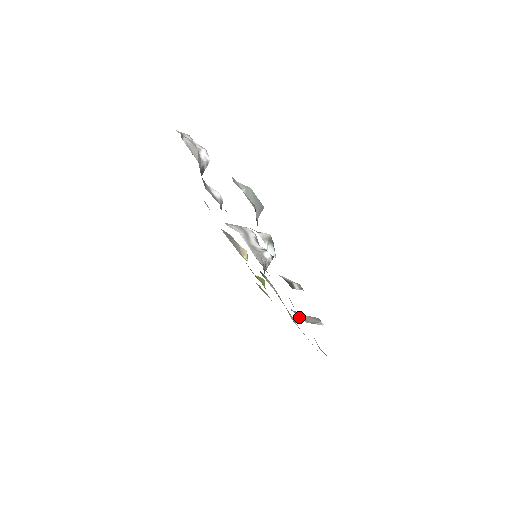
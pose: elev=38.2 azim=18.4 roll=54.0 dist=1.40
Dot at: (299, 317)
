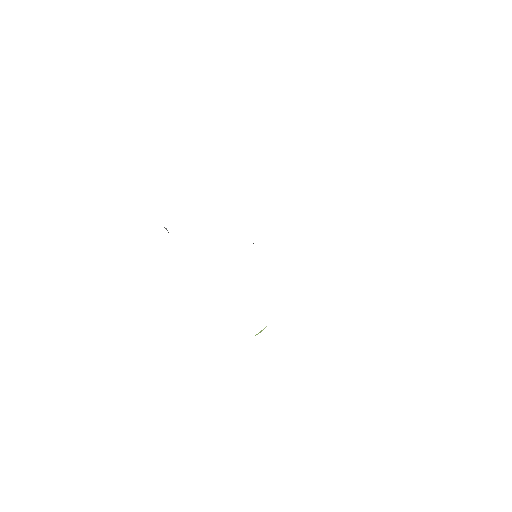
Dot at: occluded
